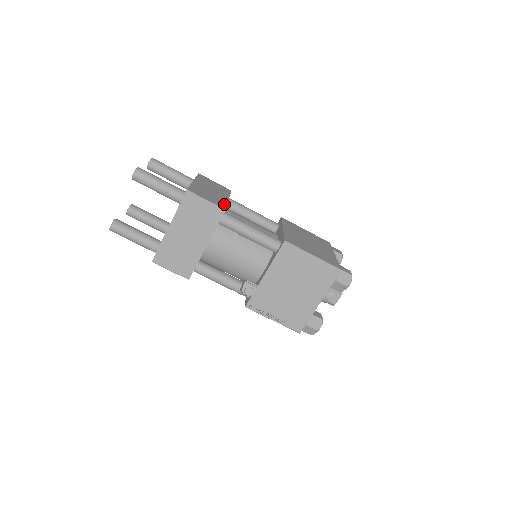
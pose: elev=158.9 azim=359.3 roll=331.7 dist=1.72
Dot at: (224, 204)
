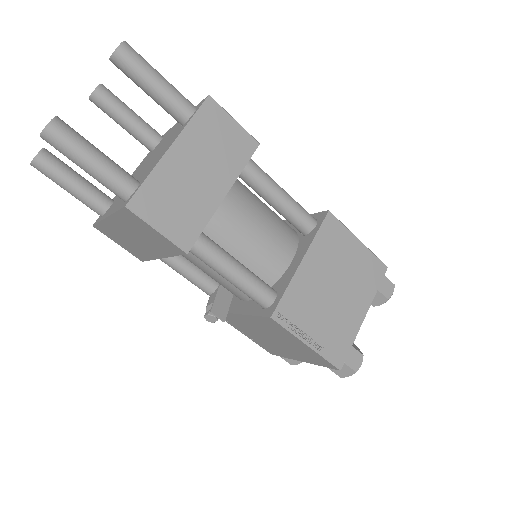
Dot at: (198, 228)
